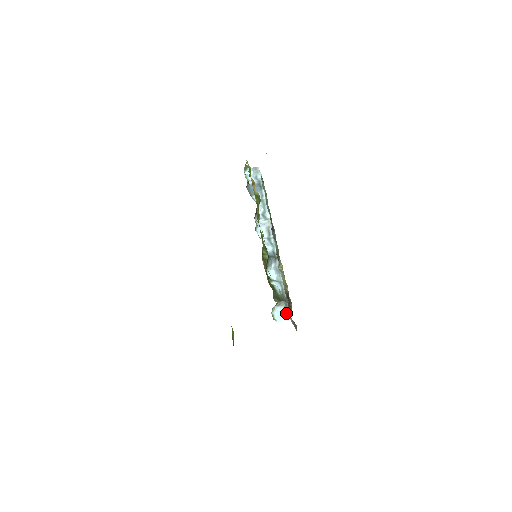
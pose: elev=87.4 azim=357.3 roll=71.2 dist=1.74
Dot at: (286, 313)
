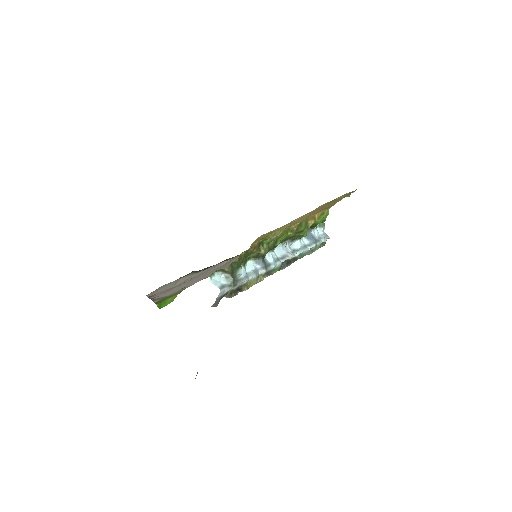
Dot at: (223, 287)
